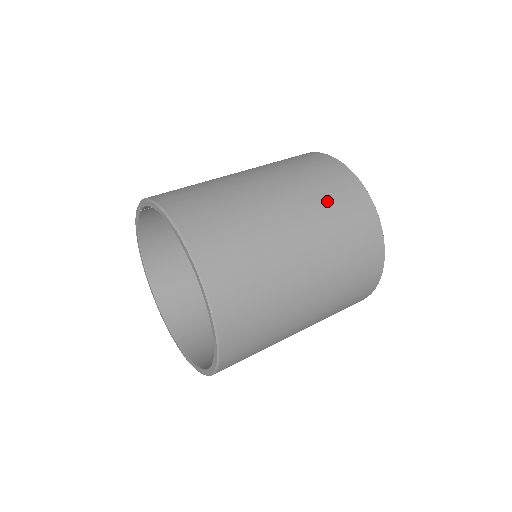
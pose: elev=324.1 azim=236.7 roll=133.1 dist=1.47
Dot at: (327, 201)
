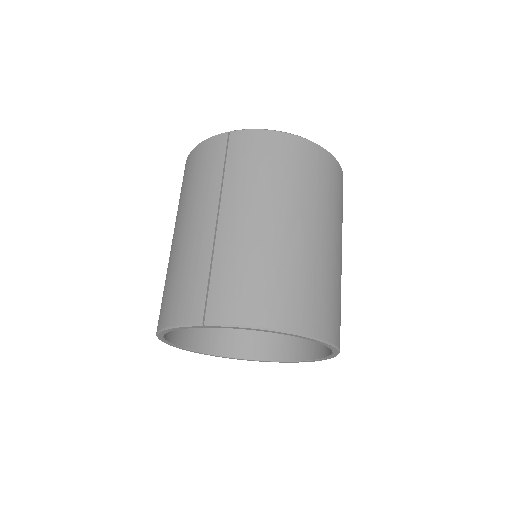
Dot at: (333, 199)
